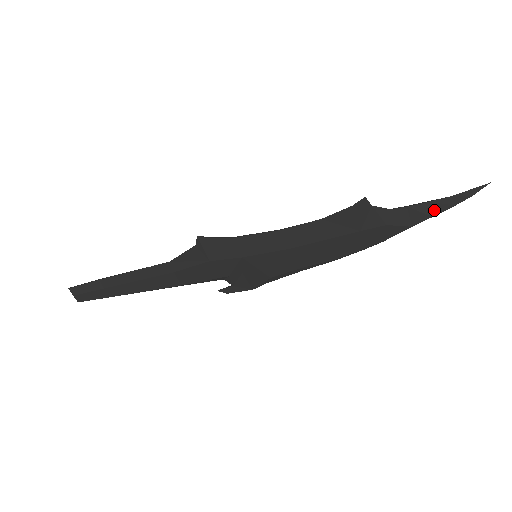
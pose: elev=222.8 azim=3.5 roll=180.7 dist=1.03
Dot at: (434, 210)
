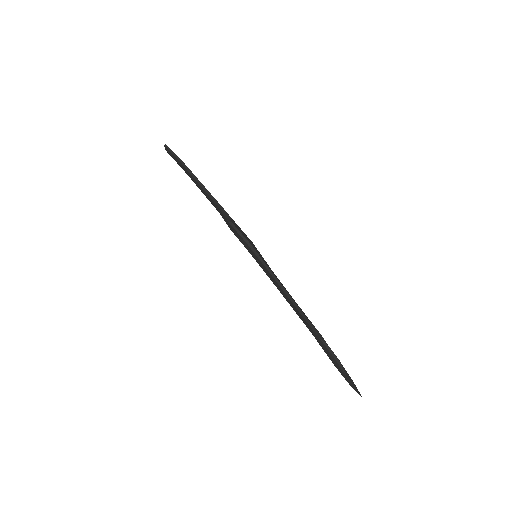
Dot at: (336, 365)
